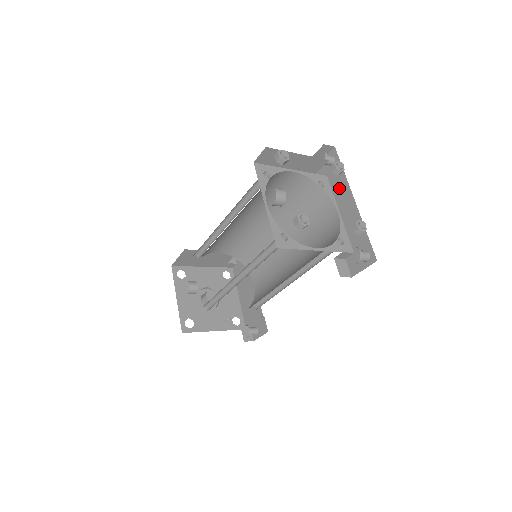
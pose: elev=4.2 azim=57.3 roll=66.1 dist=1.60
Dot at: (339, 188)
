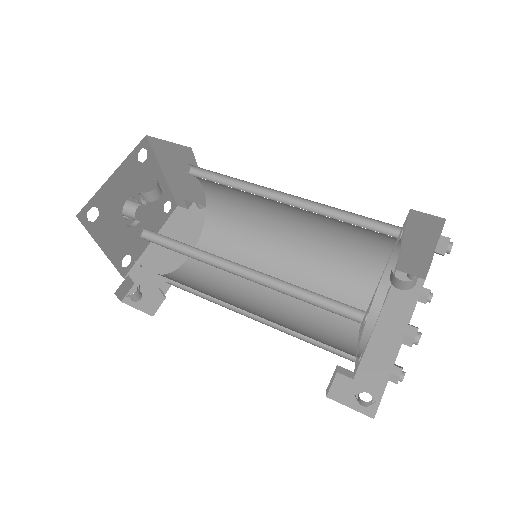
Dot at: (397, 306)
